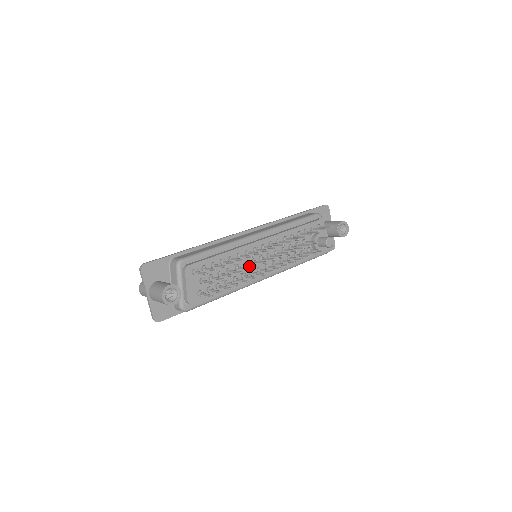
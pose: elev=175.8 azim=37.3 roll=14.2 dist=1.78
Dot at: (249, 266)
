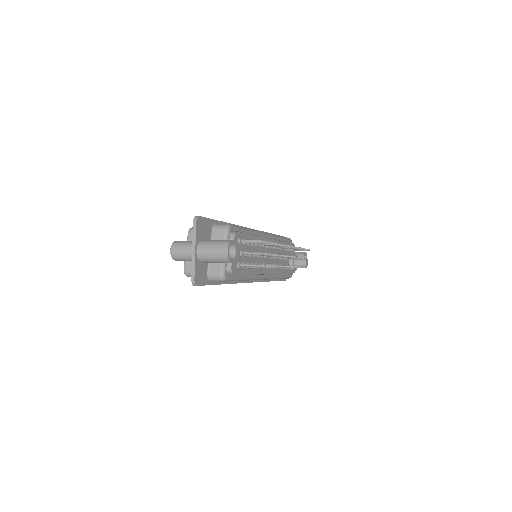
Dot at: (262, 258)
